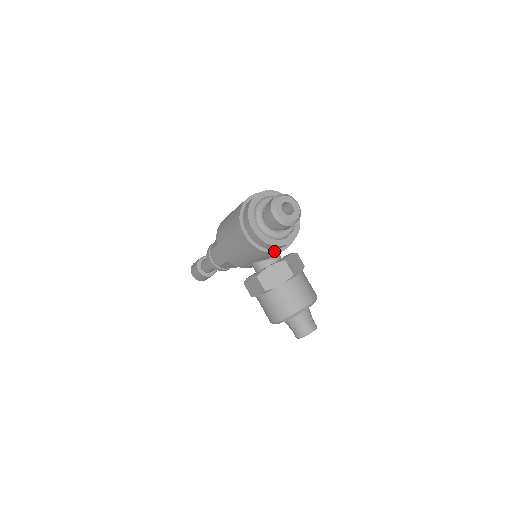
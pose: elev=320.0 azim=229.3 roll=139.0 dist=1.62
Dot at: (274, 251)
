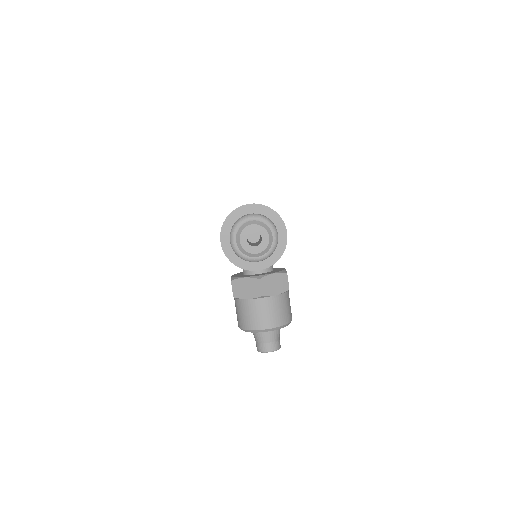
Dot at: (246, 268)
